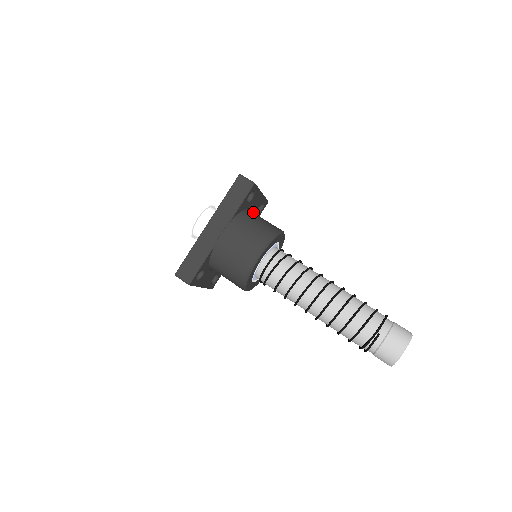
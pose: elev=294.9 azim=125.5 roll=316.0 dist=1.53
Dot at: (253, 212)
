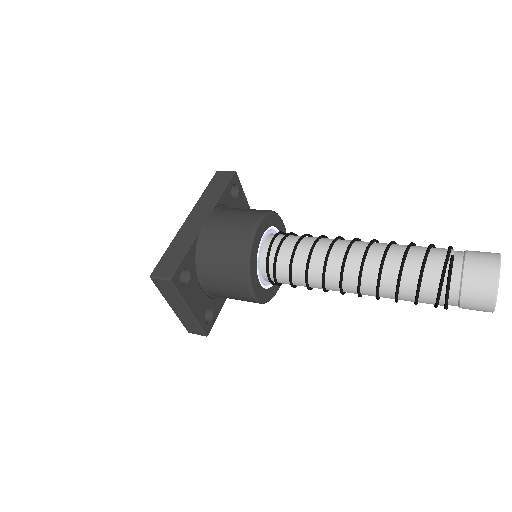
Dot at: occluded
